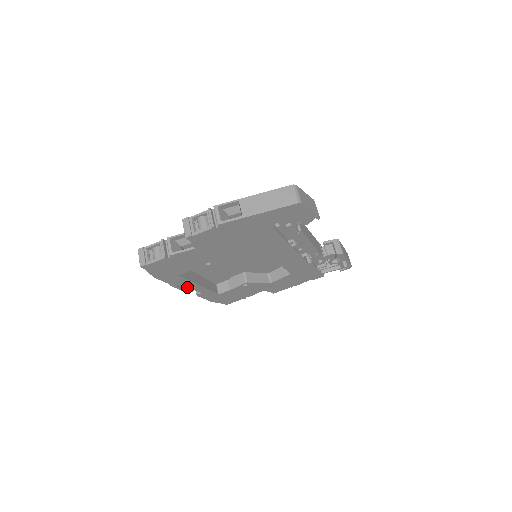
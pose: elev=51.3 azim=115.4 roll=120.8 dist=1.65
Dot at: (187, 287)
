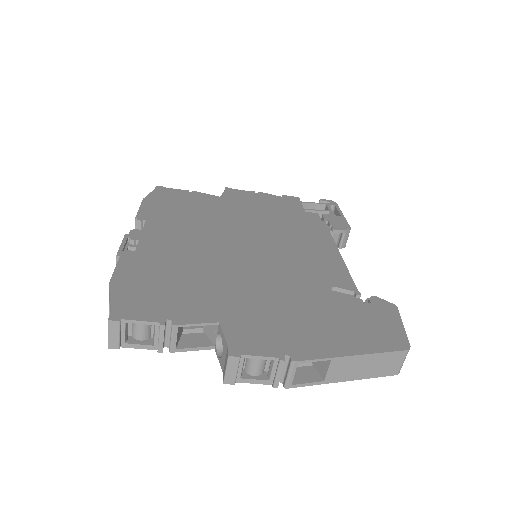
Dot at: occluded
